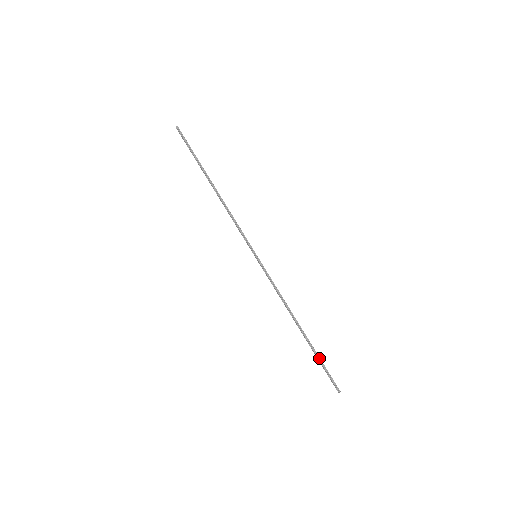
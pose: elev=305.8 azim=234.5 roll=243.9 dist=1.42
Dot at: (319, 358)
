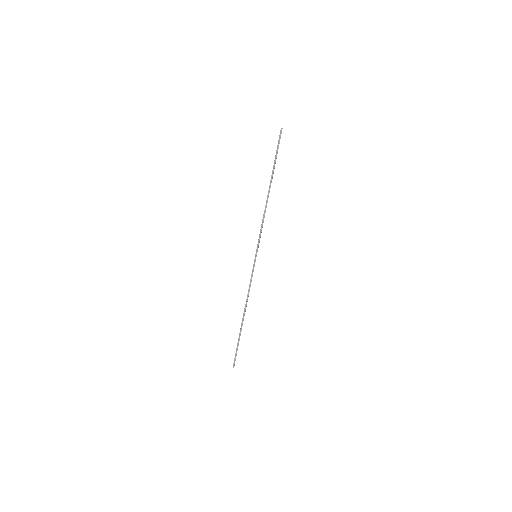
Dot at: occluded
